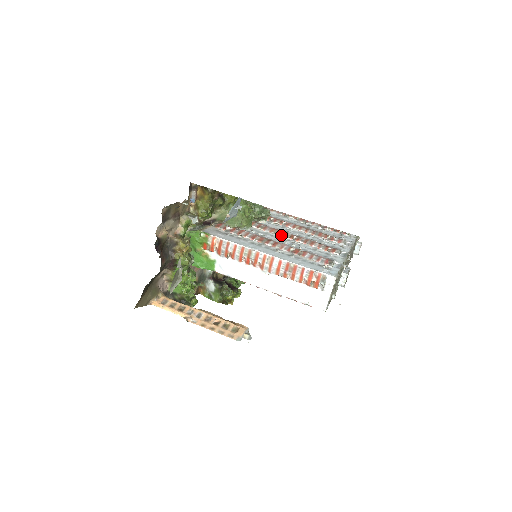
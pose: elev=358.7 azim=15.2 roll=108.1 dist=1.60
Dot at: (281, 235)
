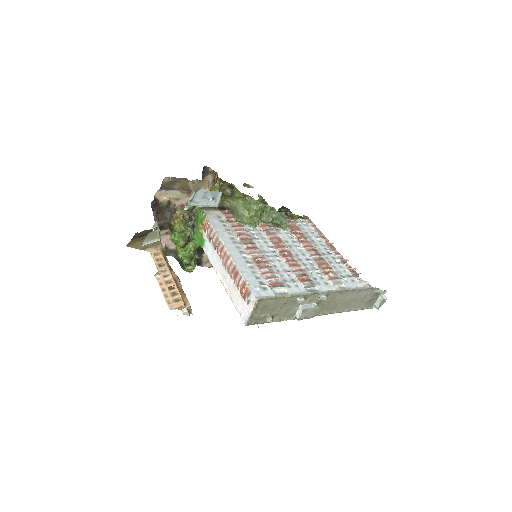
Dot at: (275, 246)
